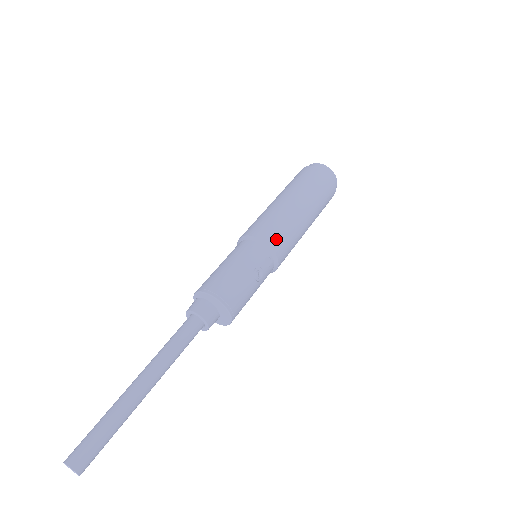
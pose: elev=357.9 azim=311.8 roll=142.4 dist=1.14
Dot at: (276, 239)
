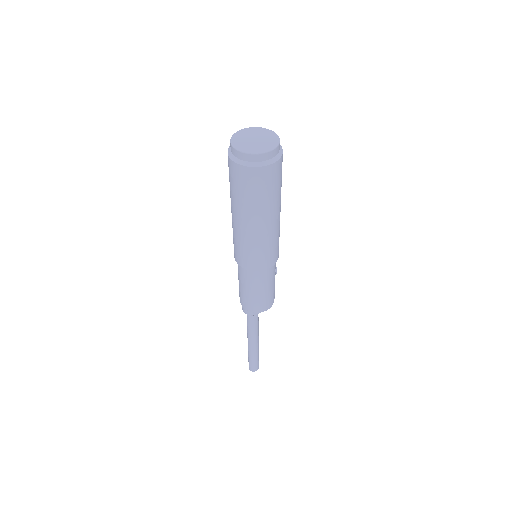
Dot at: (278, 253)
